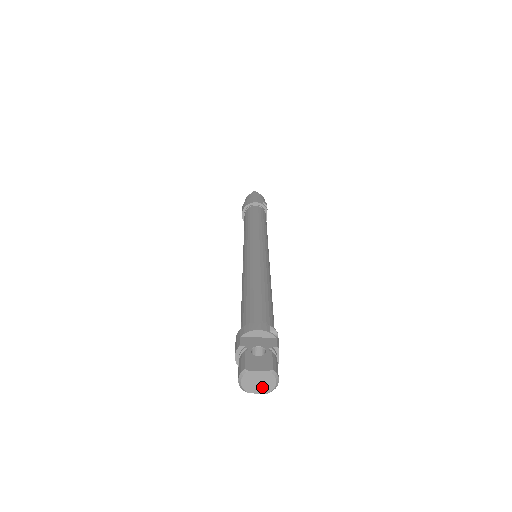
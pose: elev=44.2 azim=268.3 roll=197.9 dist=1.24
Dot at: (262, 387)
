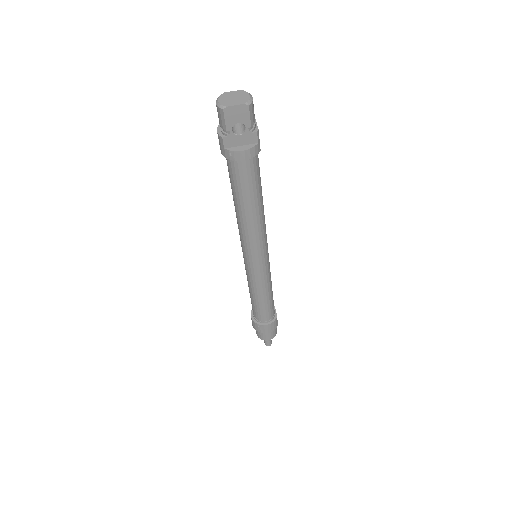
Dot at: (238, 101)
